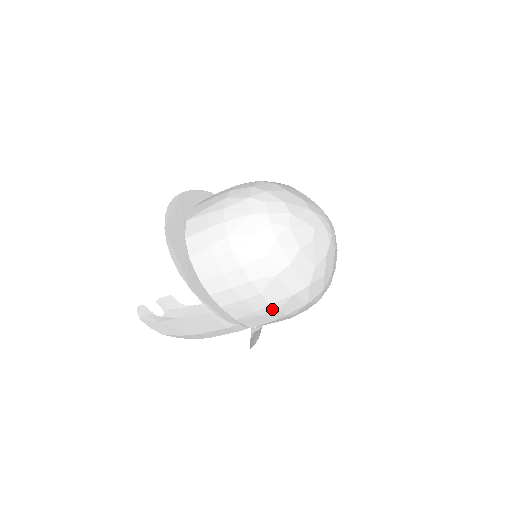
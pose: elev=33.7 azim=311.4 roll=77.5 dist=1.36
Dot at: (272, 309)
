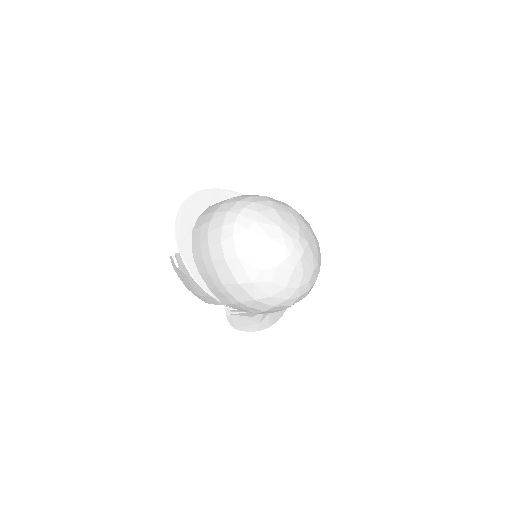
Dot at: (226, 290)
